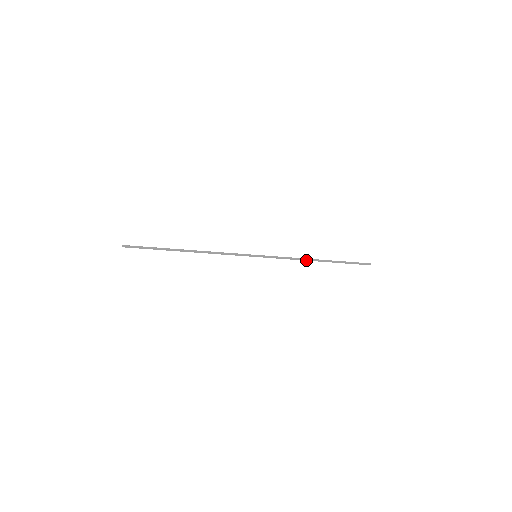
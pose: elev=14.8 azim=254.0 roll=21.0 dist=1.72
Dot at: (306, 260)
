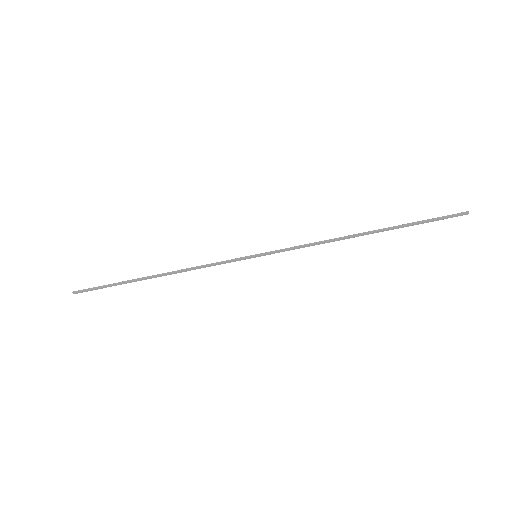
Dot at: (341, 239)
